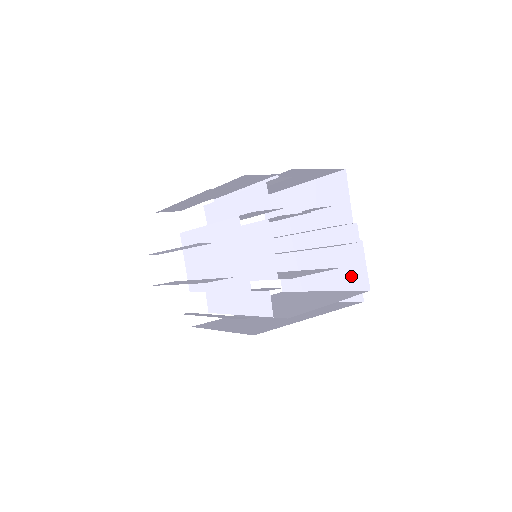
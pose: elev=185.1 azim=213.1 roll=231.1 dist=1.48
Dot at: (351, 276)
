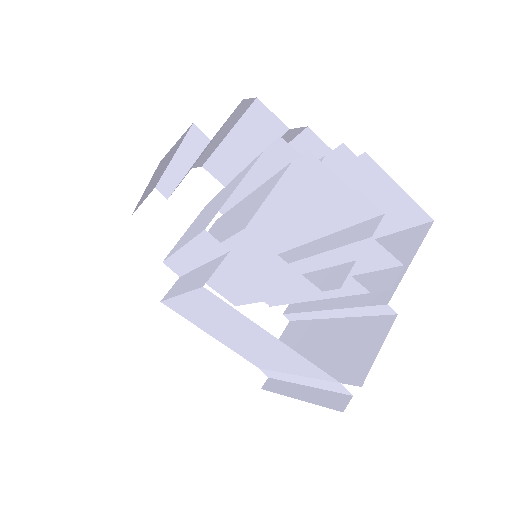
Dot at: (351, 361)
